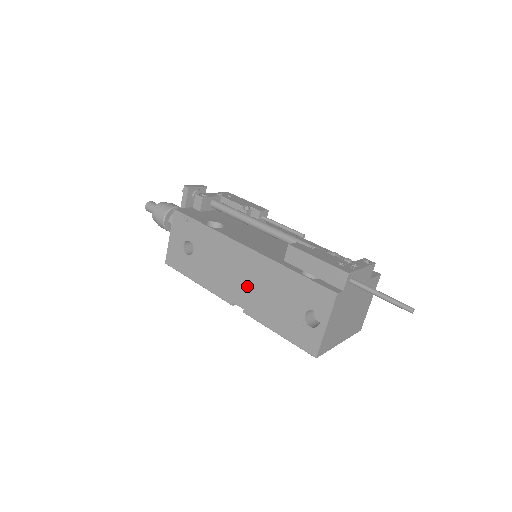
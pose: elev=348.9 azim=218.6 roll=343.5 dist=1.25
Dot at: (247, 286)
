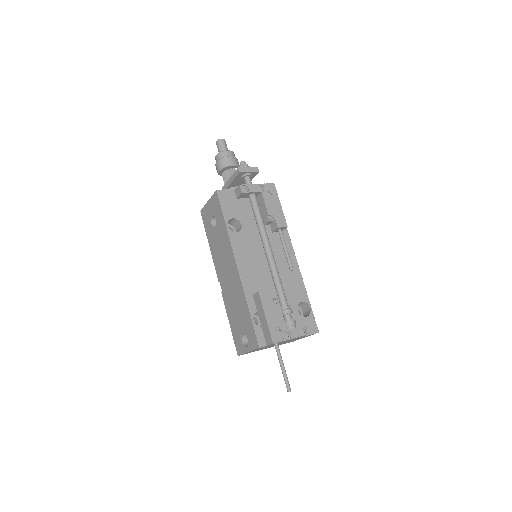
Dot at: (228, 284)
